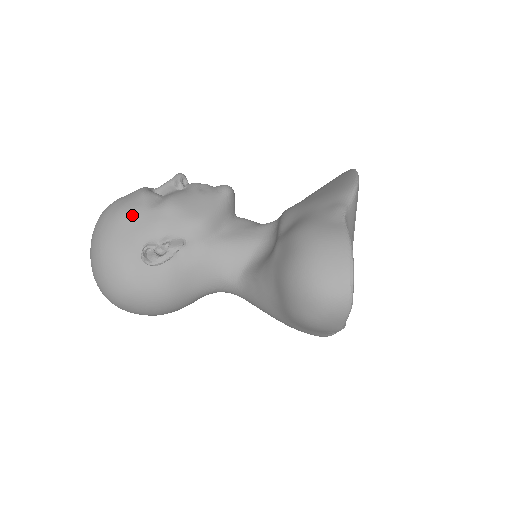
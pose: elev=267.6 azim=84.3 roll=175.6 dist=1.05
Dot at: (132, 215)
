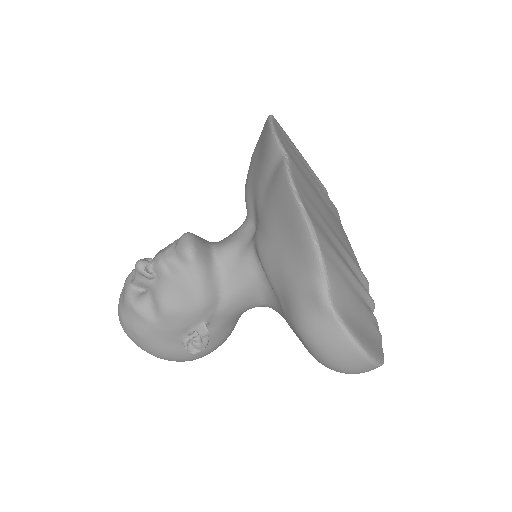
Dot at: (150, 334)
